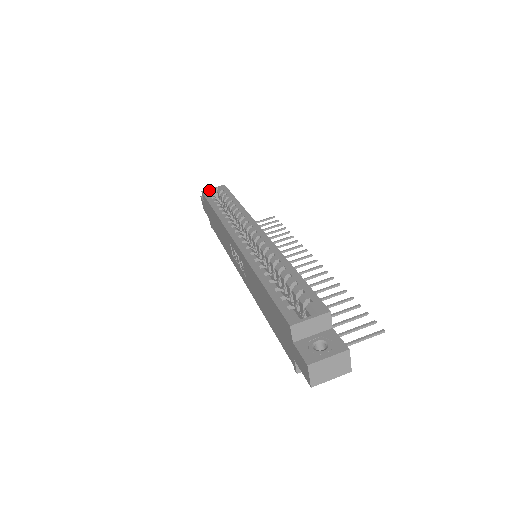
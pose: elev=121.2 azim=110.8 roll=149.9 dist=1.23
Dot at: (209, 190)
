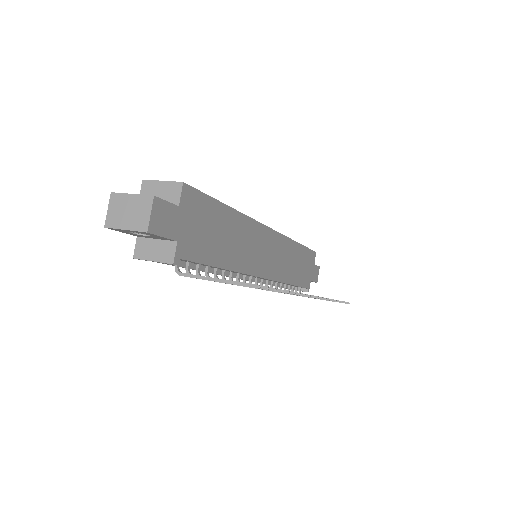
Dot at: occluded
